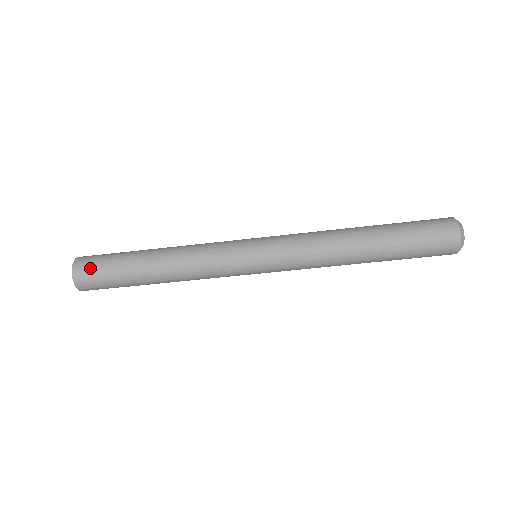
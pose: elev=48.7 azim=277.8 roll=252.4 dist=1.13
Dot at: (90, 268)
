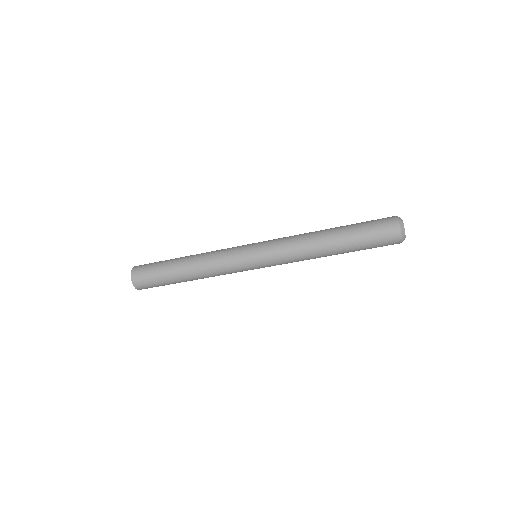
Dot at: (143, 277)
